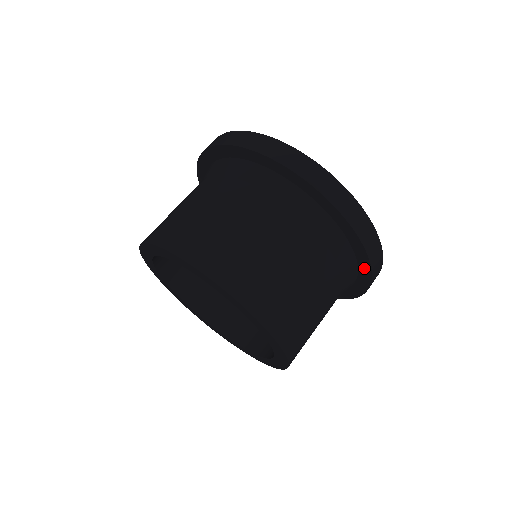
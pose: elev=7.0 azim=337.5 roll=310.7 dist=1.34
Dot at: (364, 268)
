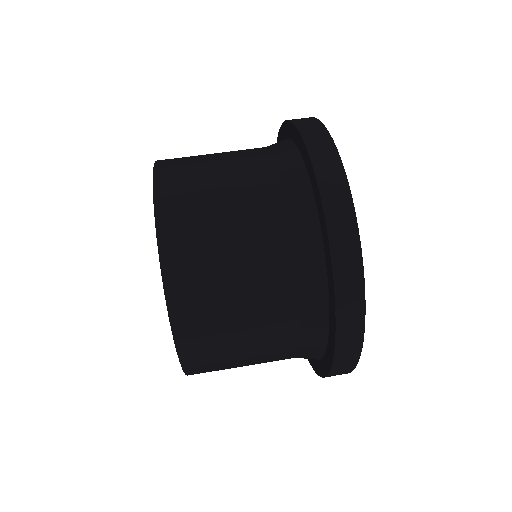
Dot at: (318, 202)
